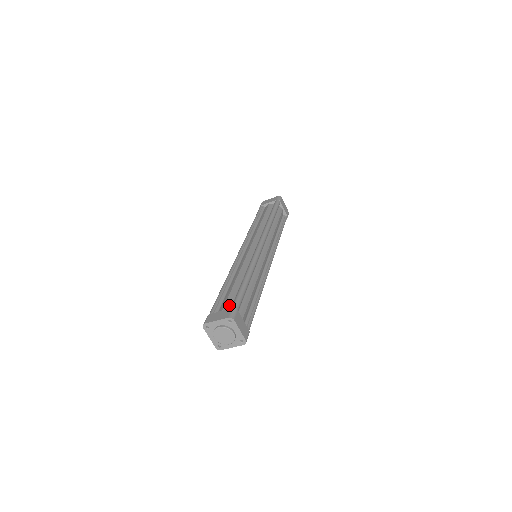
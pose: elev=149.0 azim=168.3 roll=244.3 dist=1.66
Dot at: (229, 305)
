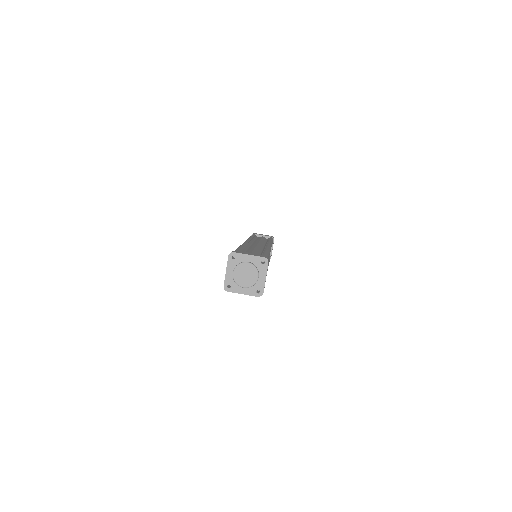
Dot at: occluded
